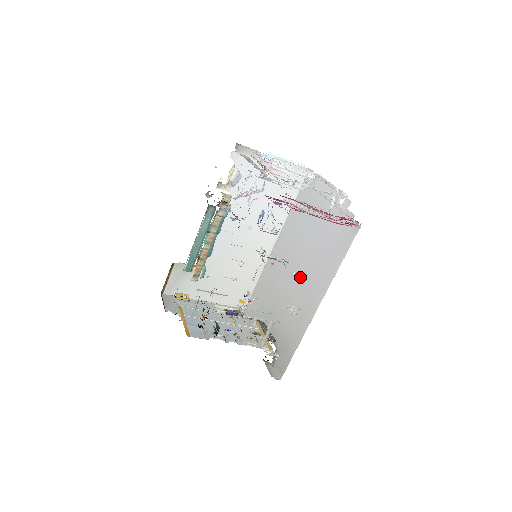
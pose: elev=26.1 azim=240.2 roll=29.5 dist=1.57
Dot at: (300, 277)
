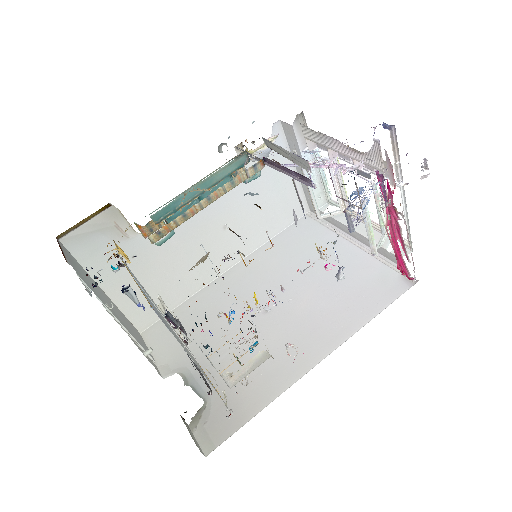
Dot at: (283, 316)
